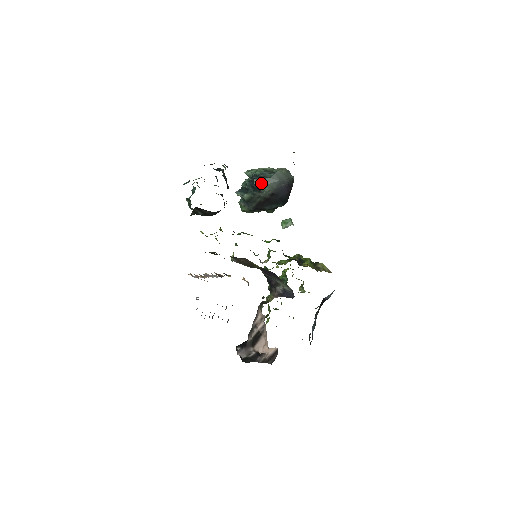
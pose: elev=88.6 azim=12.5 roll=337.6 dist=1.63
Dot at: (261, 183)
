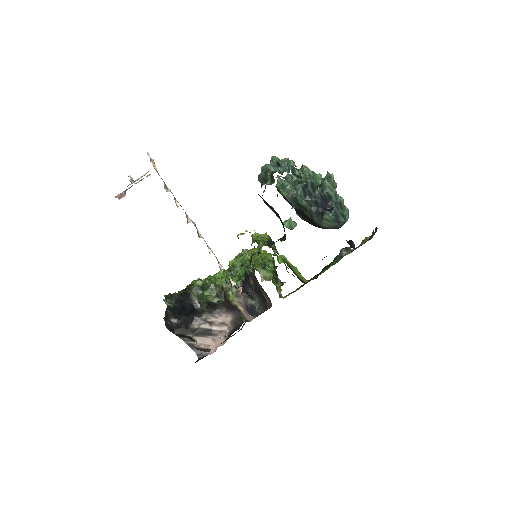
Dot at: (331, 221)
